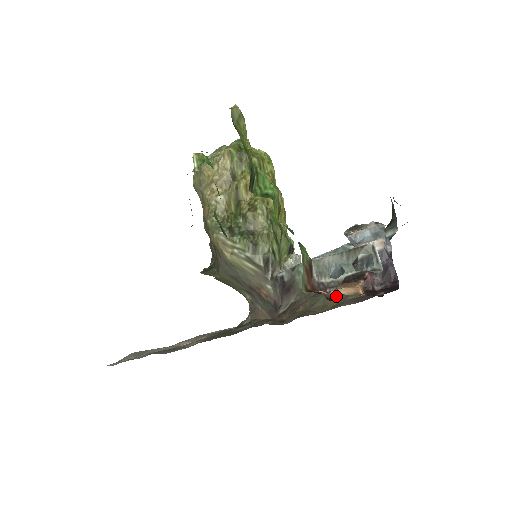
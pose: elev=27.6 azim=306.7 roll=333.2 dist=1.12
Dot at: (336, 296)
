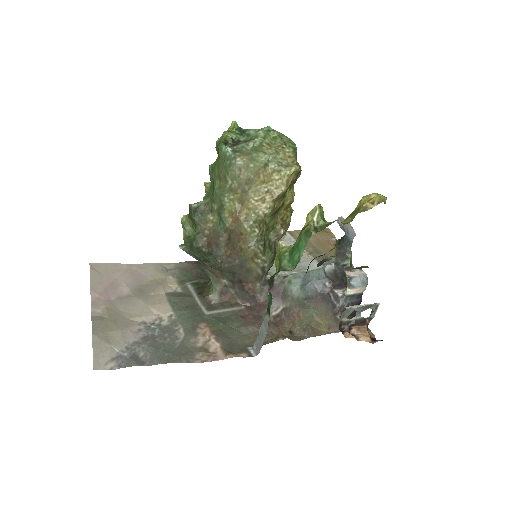
Dot at: (324, 315)
